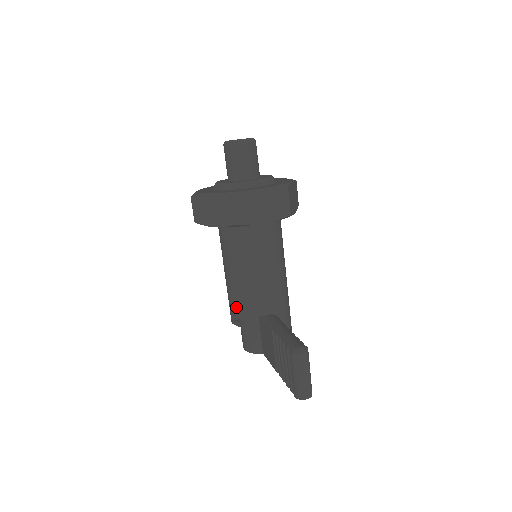
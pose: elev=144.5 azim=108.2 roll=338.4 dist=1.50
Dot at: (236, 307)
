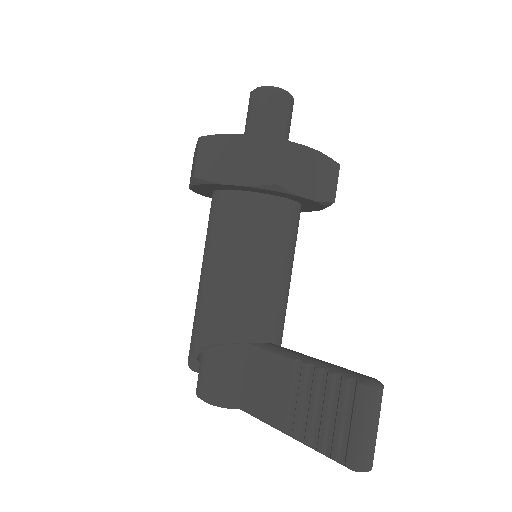
Dot at: (220, 323)
